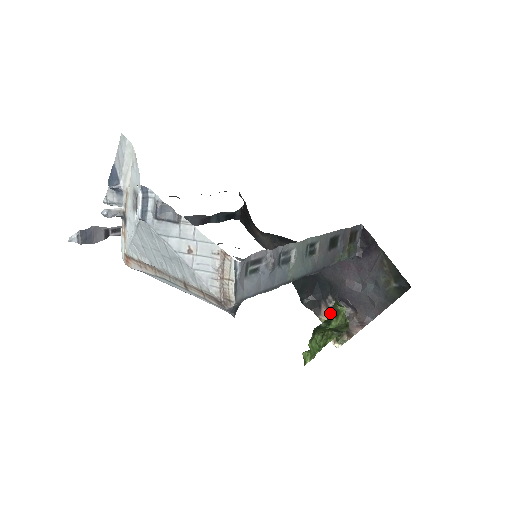
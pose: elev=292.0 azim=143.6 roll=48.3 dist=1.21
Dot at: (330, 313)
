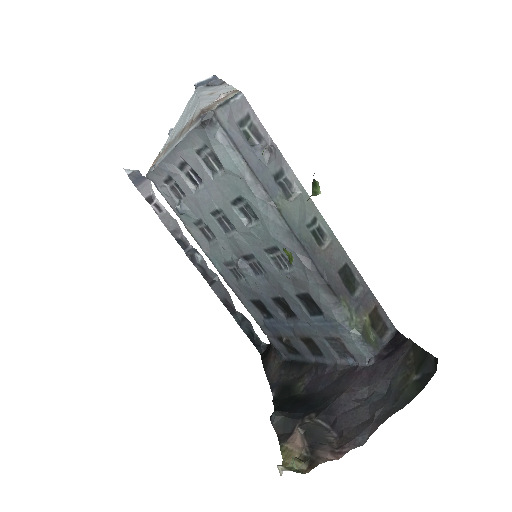
Dot at: occluded
